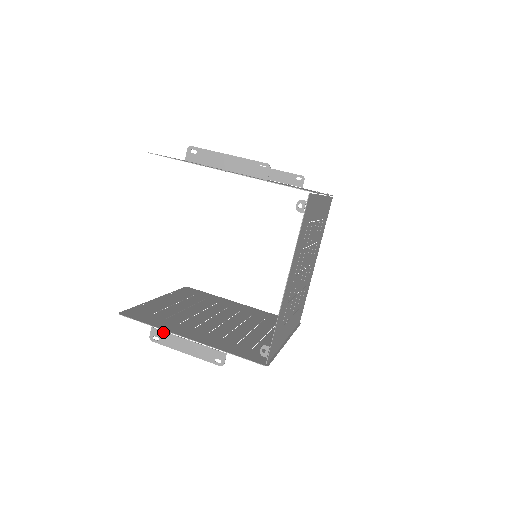
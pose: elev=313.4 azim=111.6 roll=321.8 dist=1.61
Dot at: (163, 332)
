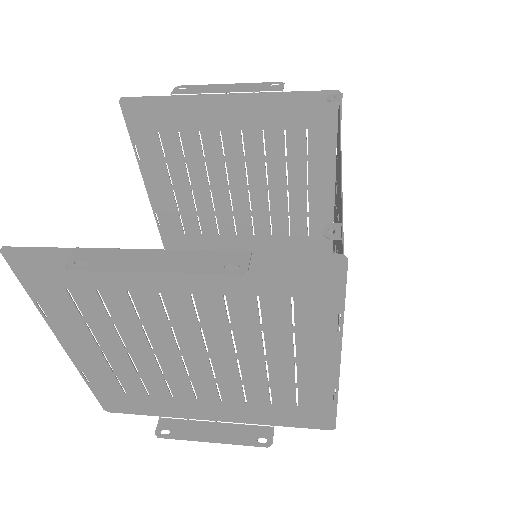
Dot at: (102, 249)
